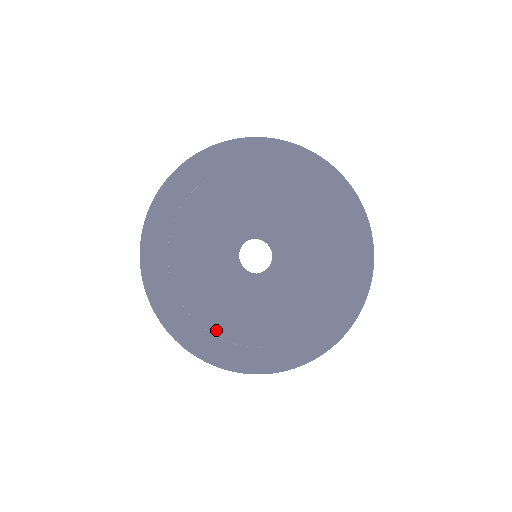
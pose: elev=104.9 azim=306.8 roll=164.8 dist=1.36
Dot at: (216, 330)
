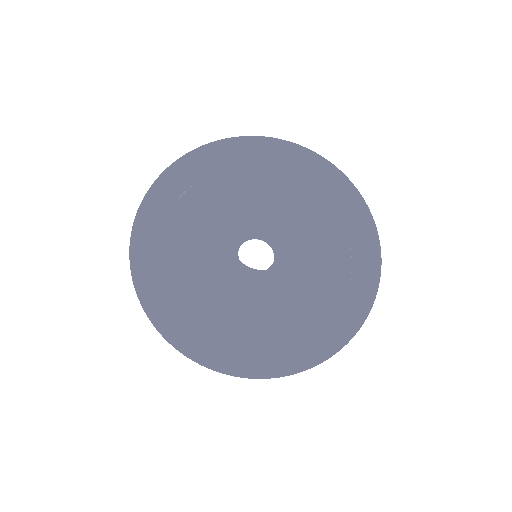
Dot at: (196, 327)
